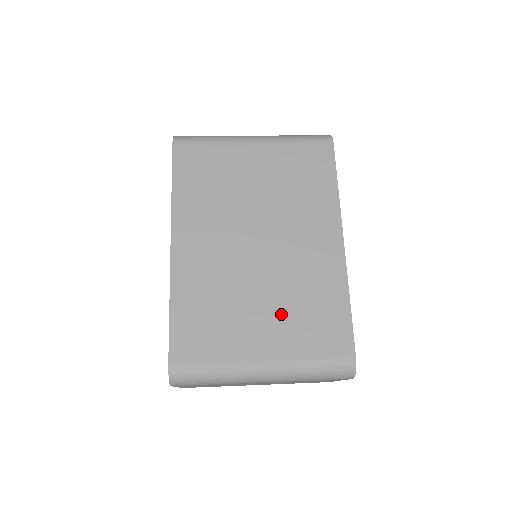
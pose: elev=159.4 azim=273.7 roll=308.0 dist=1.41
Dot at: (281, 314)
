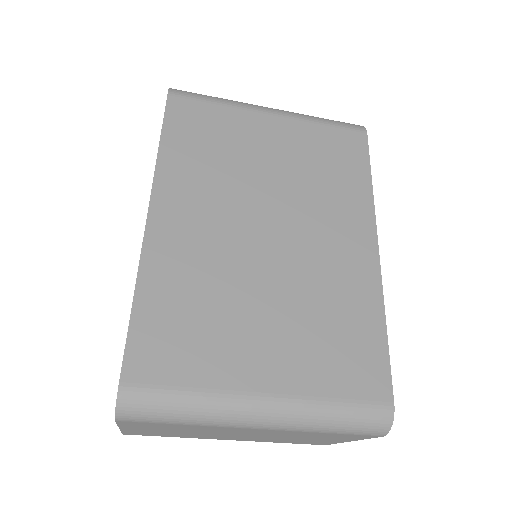
Dot at: (294, 329)
